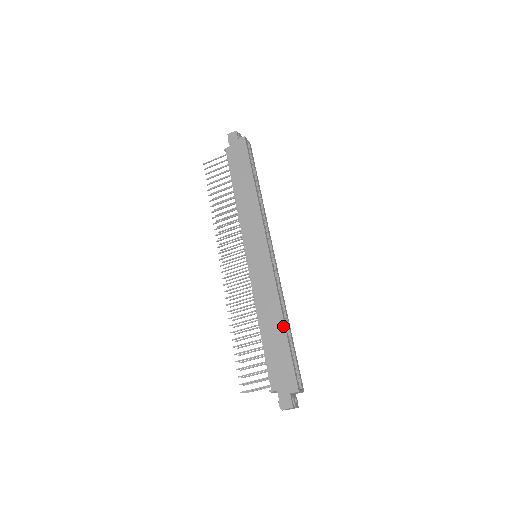
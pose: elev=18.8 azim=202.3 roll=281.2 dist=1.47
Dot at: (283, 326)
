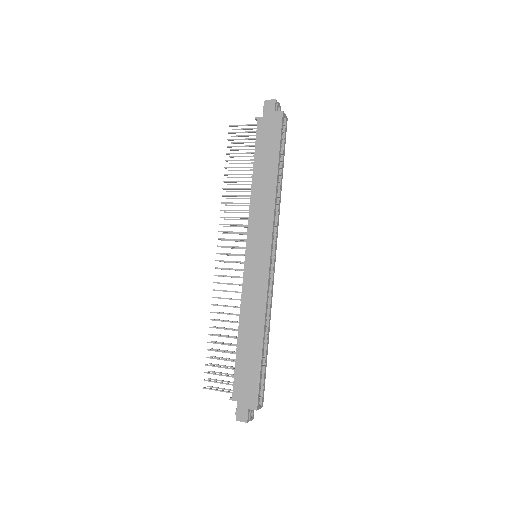
Dot at: (261, 343)
